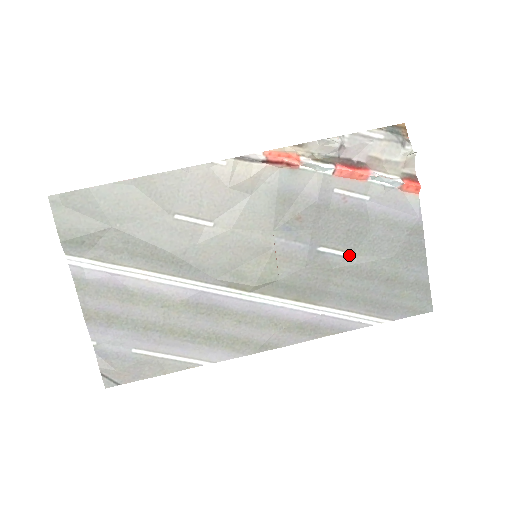
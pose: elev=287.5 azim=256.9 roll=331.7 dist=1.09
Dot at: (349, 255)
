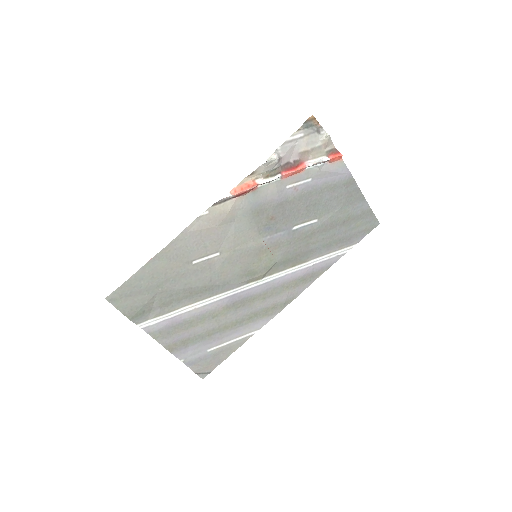
Dot at: (314, 221)
